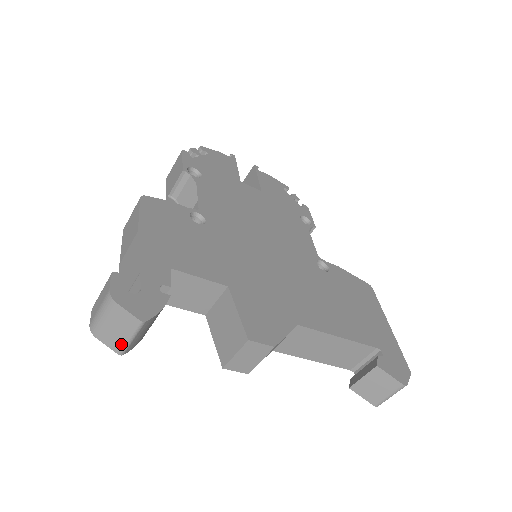
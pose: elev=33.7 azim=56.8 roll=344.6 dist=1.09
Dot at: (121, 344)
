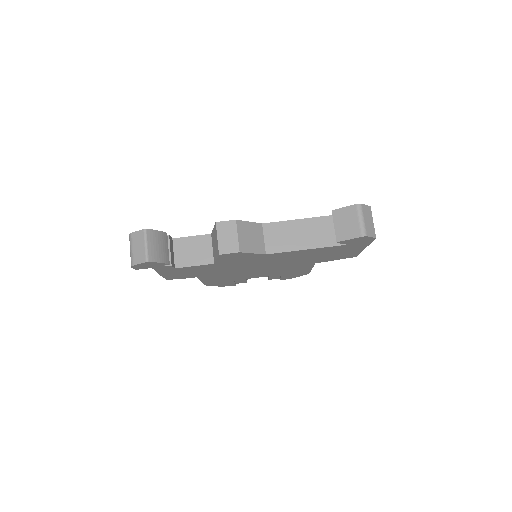
Dot at: (144, 254)
